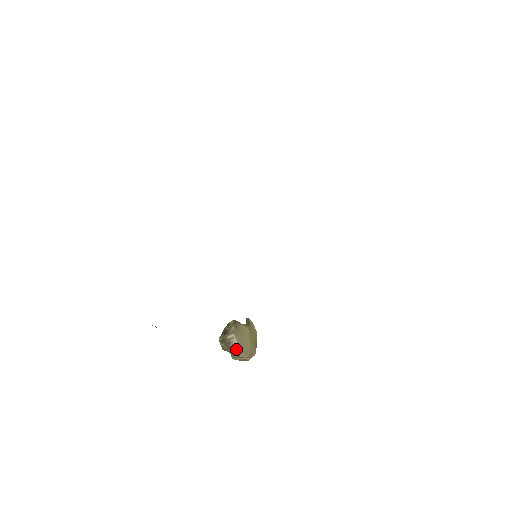
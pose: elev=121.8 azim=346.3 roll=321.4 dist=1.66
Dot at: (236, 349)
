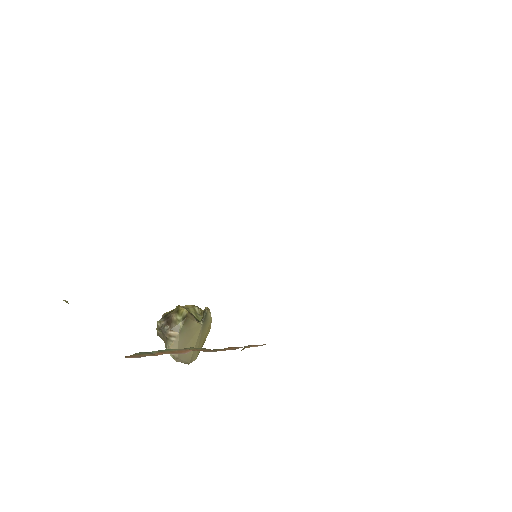
Dot at: occluded
